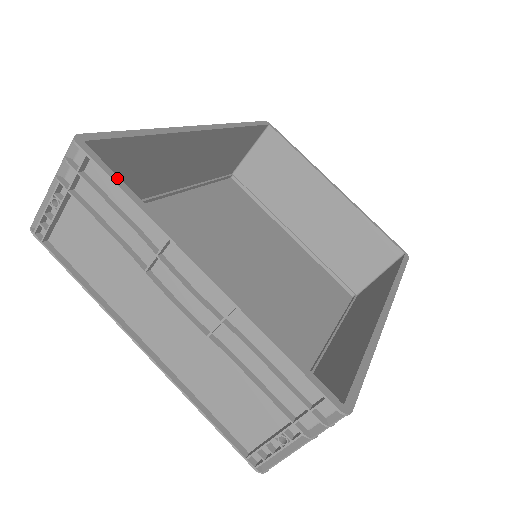
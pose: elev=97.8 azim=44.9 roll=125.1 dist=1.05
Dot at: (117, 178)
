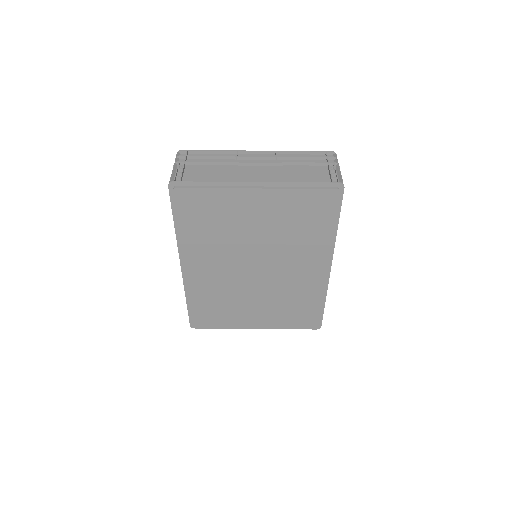
Dot at: (203, 153)
